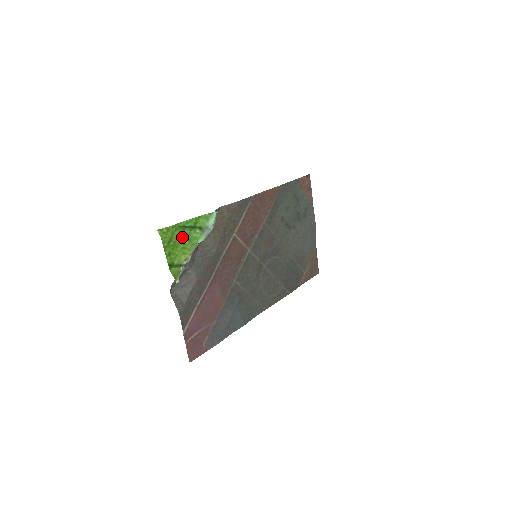
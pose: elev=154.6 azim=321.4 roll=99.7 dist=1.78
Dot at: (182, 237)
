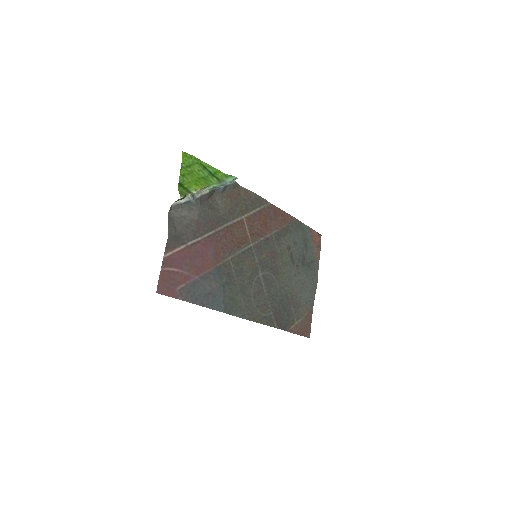
Dot at: (200, 173)
